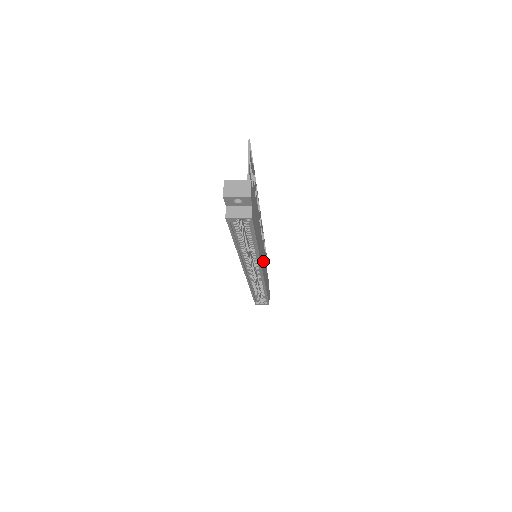
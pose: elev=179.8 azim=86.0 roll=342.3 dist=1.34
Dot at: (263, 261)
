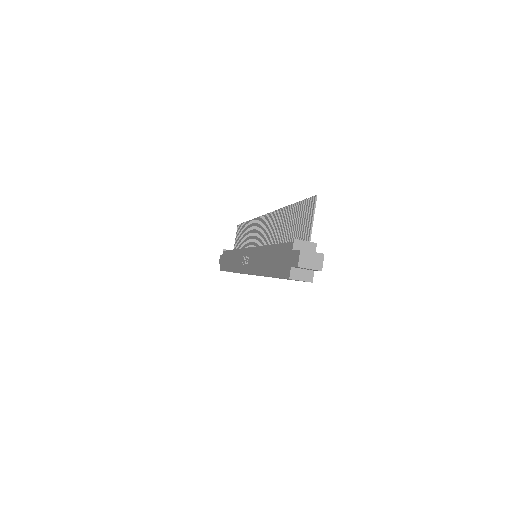
Dot at: occluded
